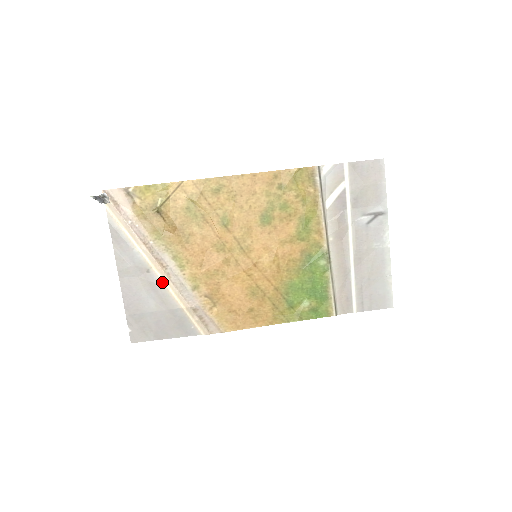
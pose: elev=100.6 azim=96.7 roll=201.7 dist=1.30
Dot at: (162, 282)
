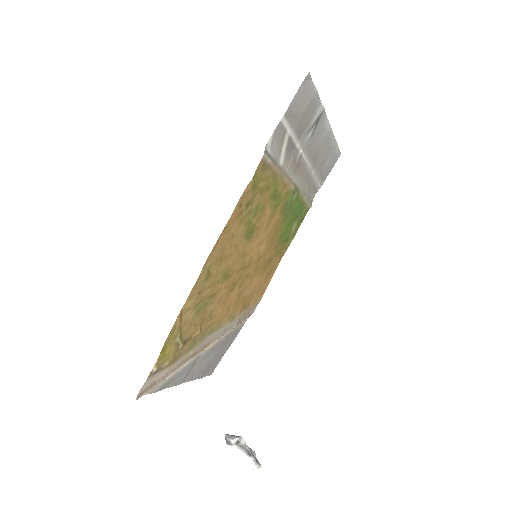
Dot at: (211, 346)
